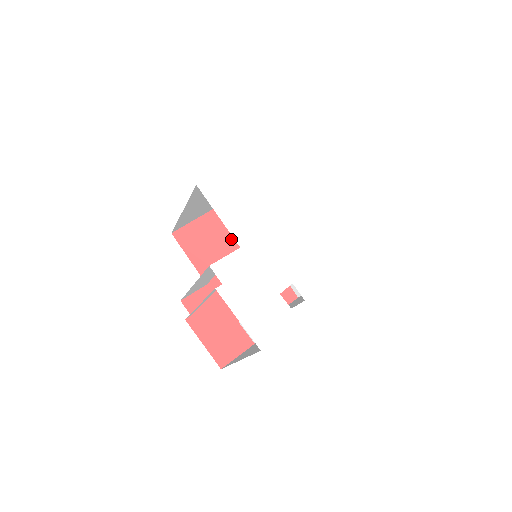
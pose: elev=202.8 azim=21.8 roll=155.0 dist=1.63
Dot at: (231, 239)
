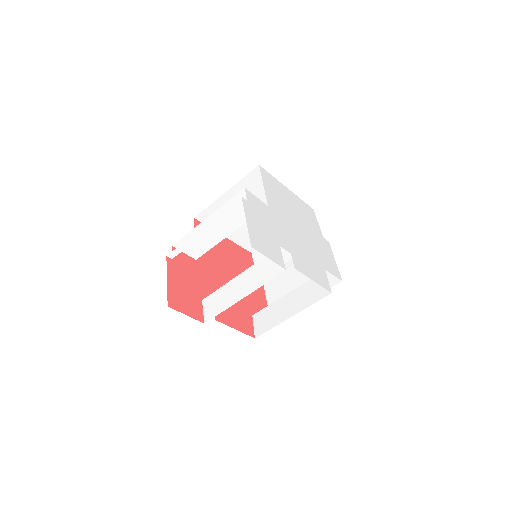
Dot at: (230, 262)
